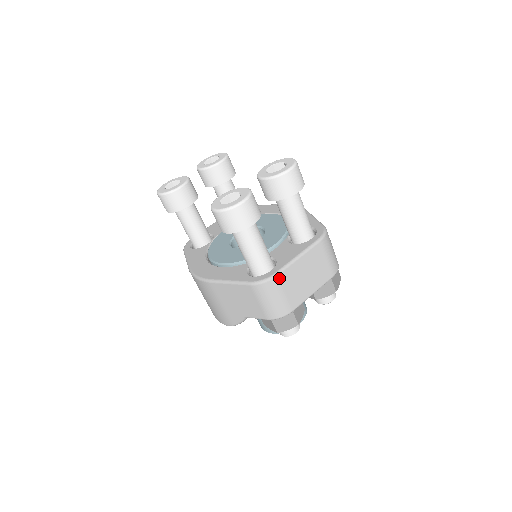
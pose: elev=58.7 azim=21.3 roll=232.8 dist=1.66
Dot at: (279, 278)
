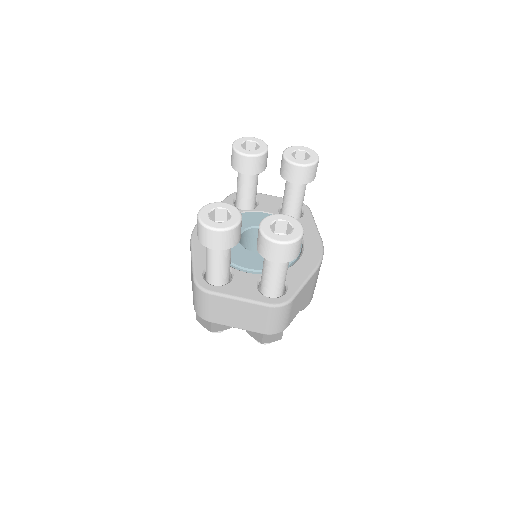
Dot at: (211, 296)
